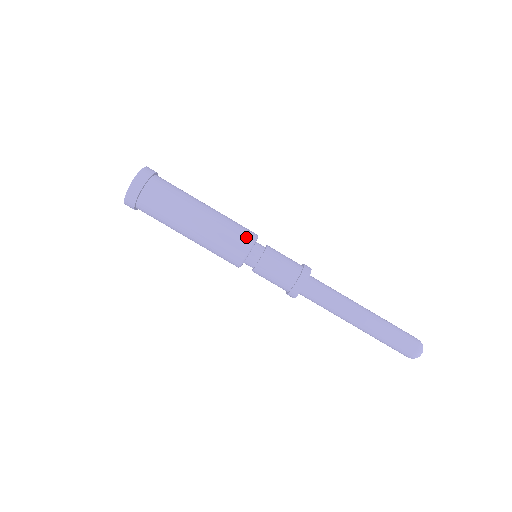
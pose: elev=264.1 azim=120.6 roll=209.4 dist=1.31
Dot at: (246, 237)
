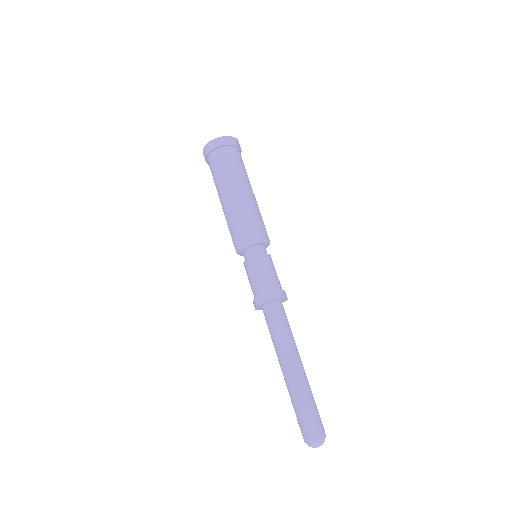
Dot at: (264, 233)
